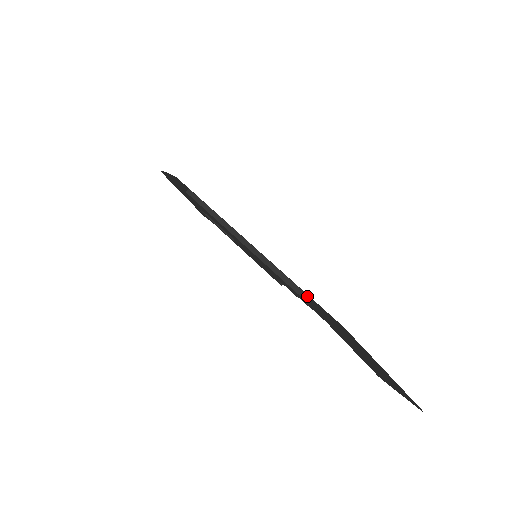
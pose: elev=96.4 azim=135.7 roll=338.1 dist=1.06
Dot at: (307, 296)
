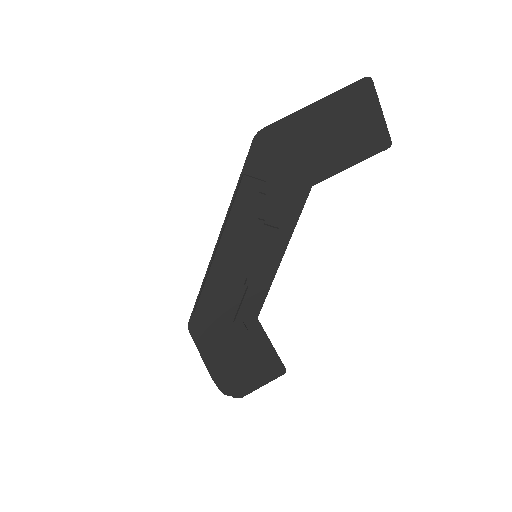
Dot at: (248, 176)
